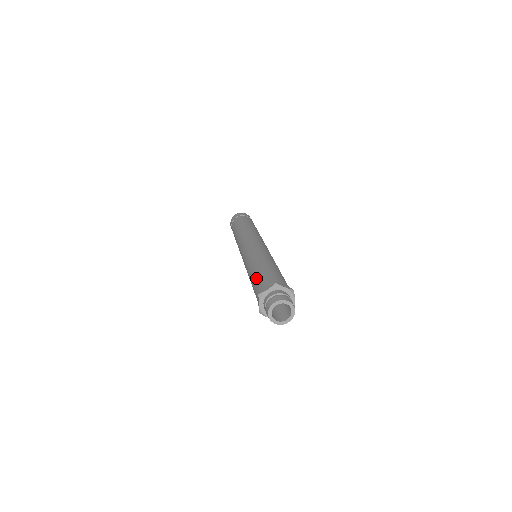
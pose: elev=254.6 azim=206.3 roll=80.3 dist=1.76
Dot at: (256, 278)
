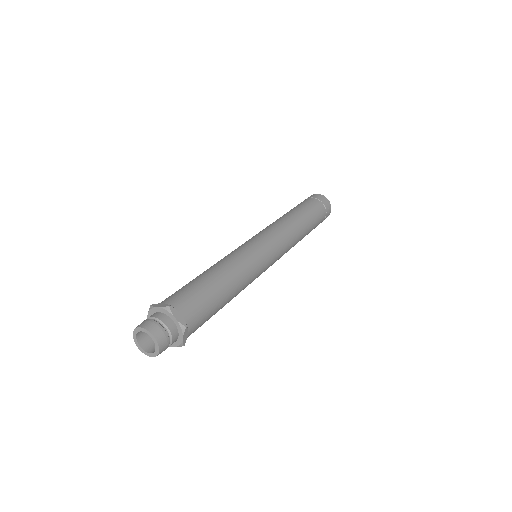
Dot at: occluded
